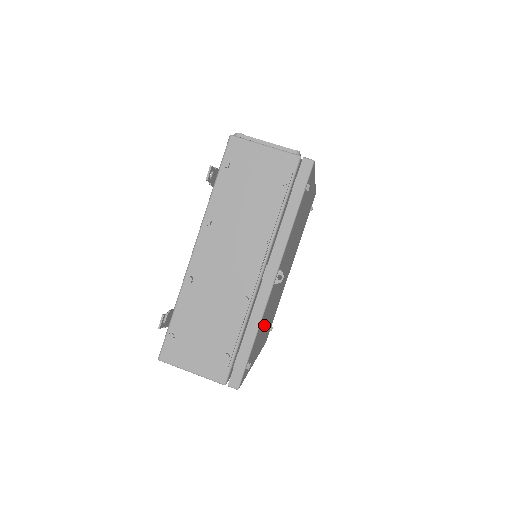
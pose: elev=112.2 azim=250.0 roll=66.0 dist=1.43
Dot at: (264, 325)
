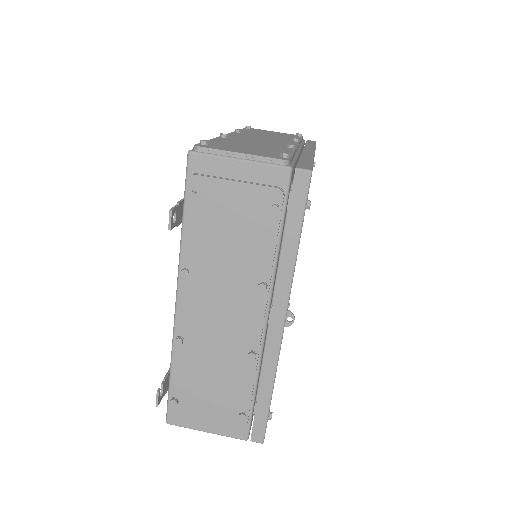
Dot at: occluded
